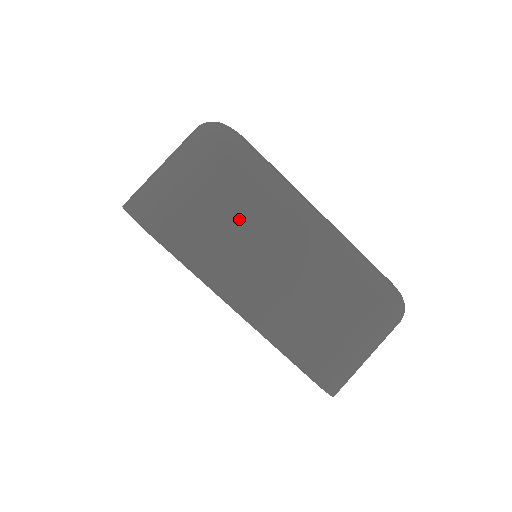
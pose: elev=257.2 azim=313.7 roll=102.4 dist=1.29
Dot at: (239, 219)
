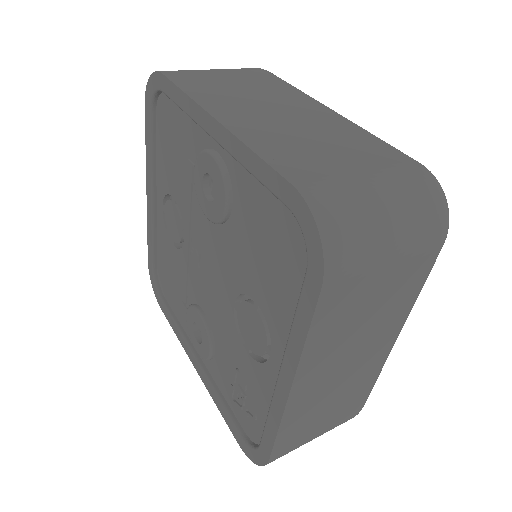
Dot at: (378, 310)
